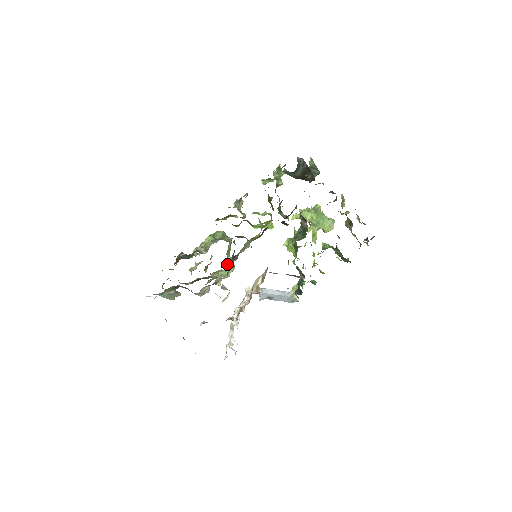
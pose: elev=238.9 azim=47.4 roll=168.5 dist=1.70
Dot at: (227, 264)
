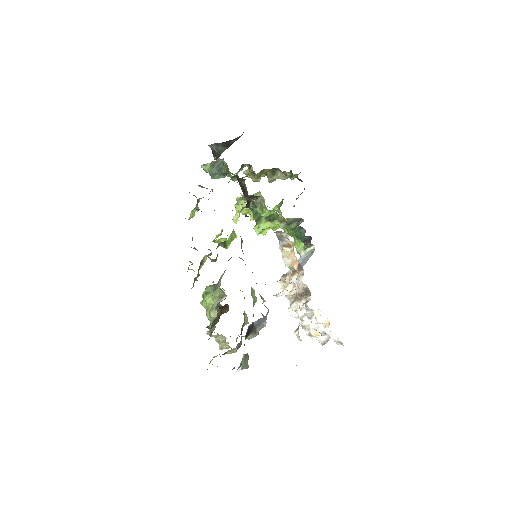
Dot at: occluded
